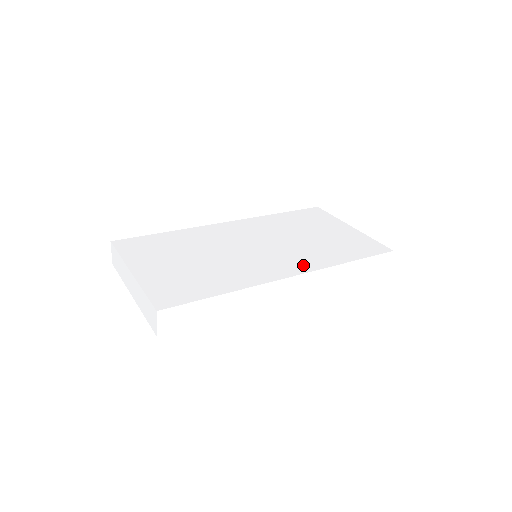
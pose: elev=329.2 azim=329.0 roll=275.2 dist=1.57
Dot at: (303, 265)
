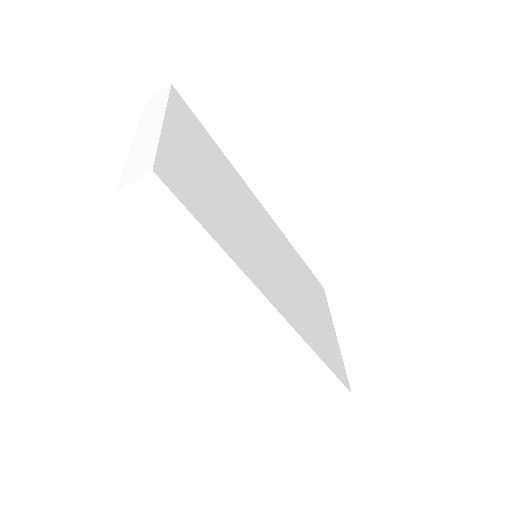
Dot at: (289, 311)
